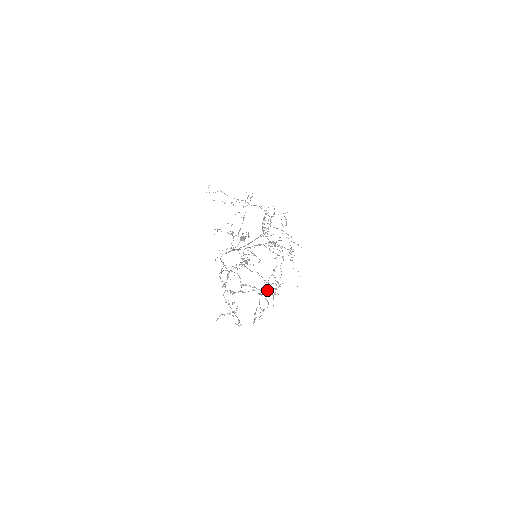
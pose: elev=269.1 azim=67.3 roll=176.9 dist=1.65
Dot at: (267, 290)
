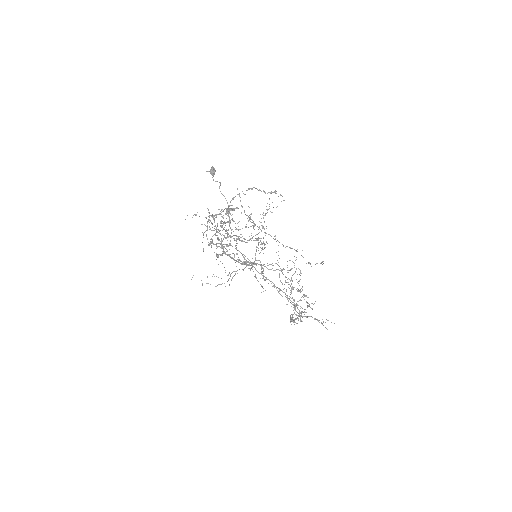
Dot at: (259, 190)
